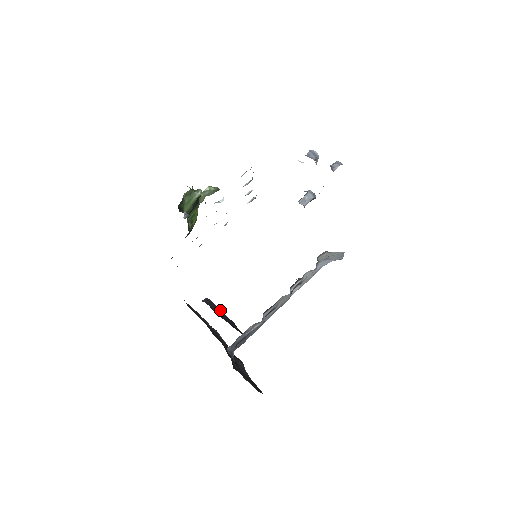
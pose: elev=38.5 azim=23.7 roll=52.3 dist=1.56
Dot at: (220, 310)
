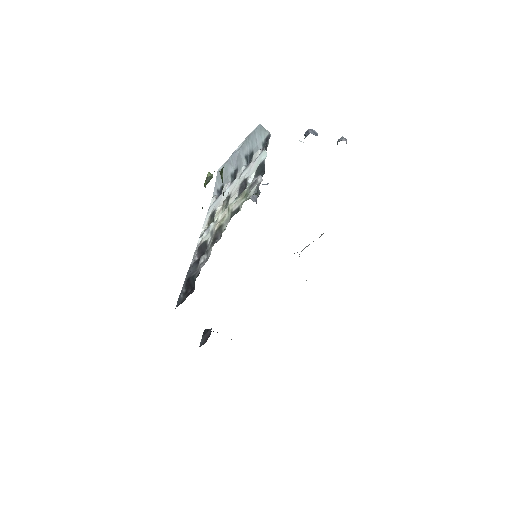
Dot at: occluded
